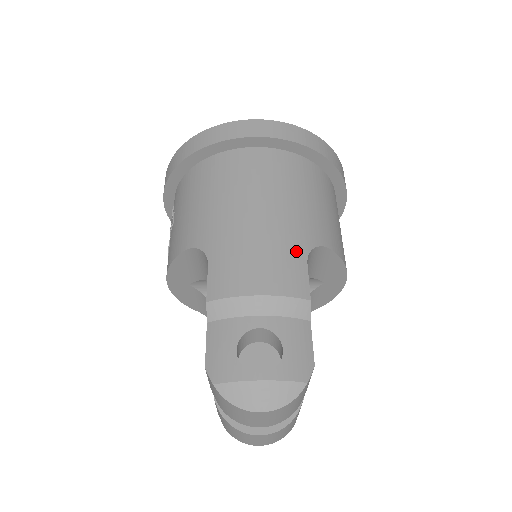
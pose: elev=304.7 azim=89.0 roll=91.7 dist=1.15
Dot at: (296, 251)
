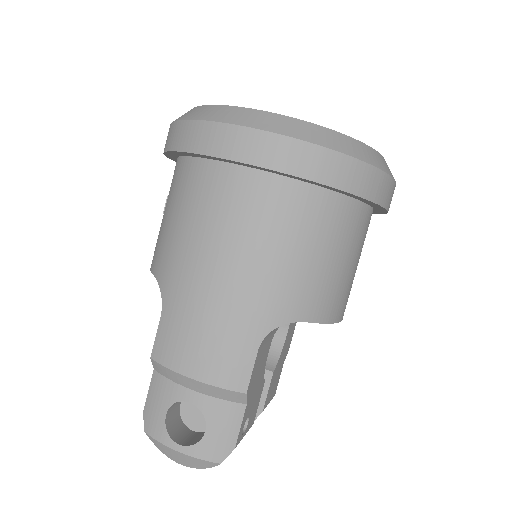
Dot at: (249, 334)
